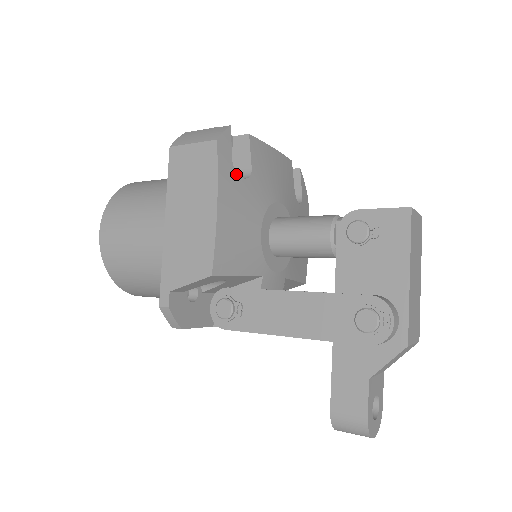
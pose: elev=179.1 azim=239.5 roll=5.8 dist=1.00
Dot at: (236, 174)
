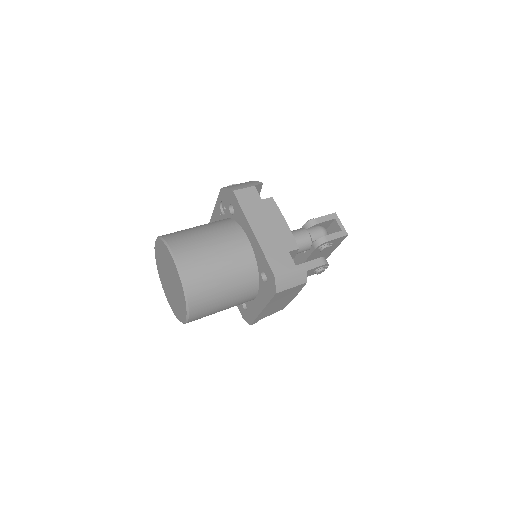
Dot at: occluded
